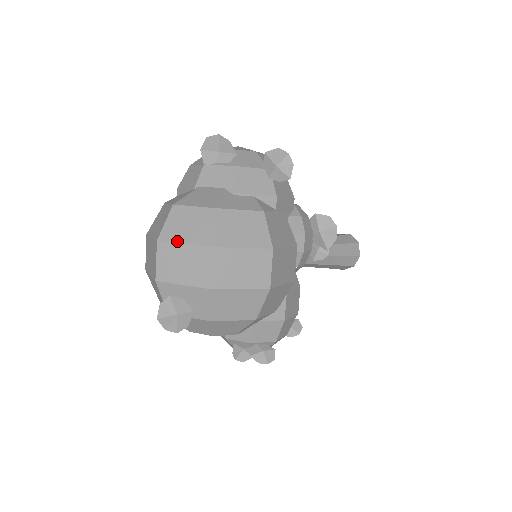
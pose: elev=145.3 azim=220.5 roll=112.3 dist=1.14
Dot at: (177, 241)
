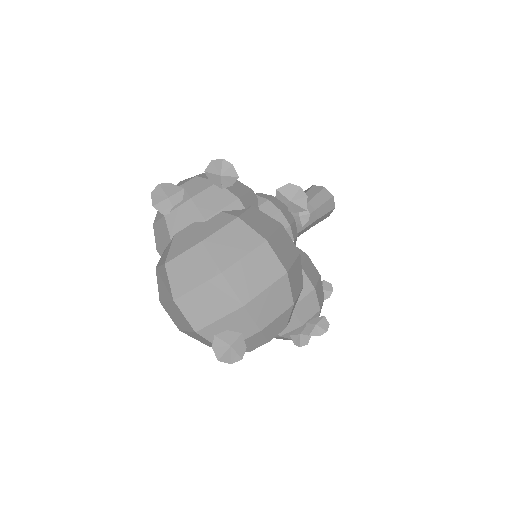
Dot at: (189, 289)
